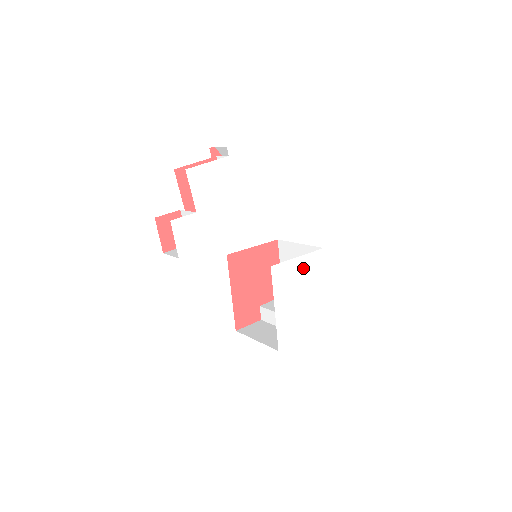
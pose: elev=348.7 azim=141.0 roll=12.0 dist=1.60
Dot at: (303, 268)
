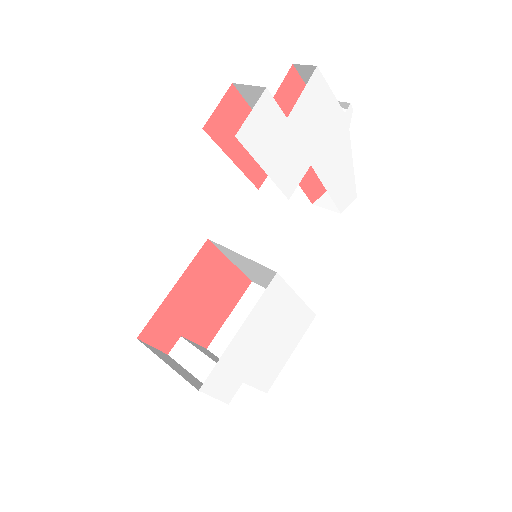
Dot at: (291, 314)
